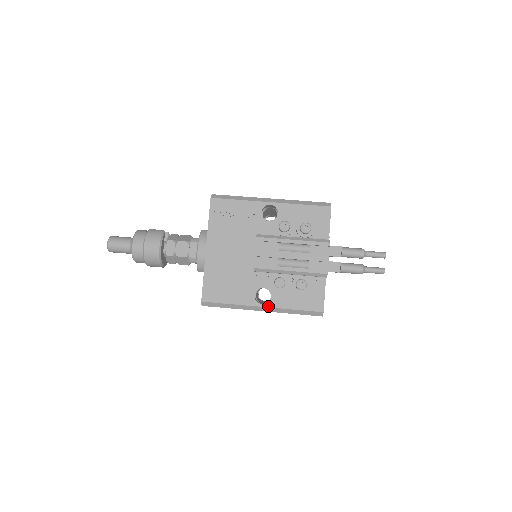
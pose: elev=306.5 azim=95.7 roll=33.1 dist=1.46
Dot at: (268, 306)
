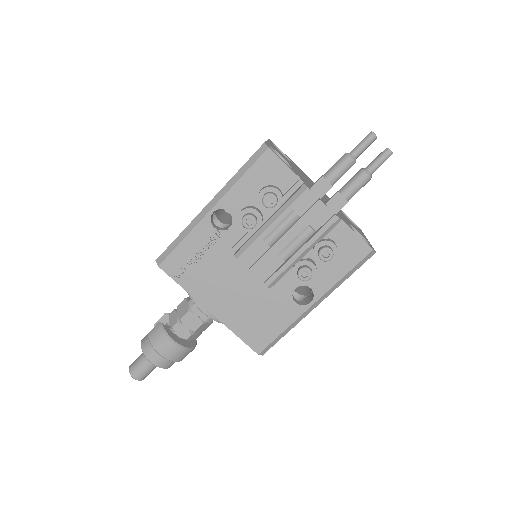
Dot at: (317, 298)
